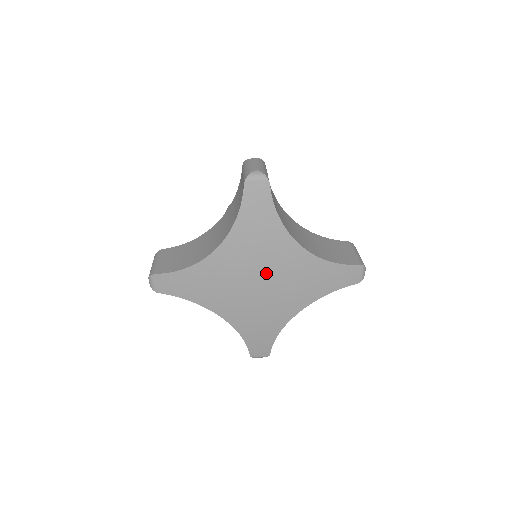
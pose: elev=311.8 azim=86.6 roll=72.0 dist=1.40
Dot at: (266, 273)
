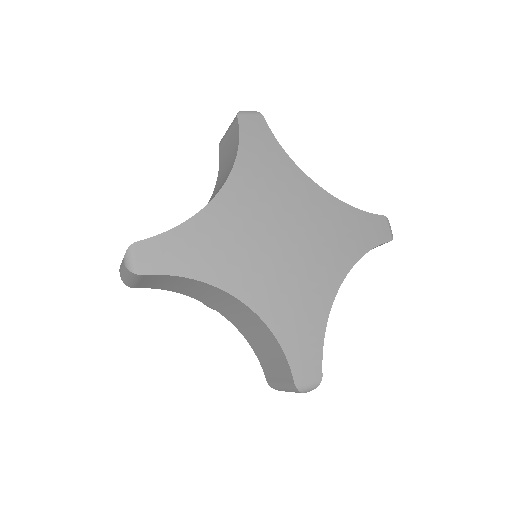
Dot at: (288, 220)
